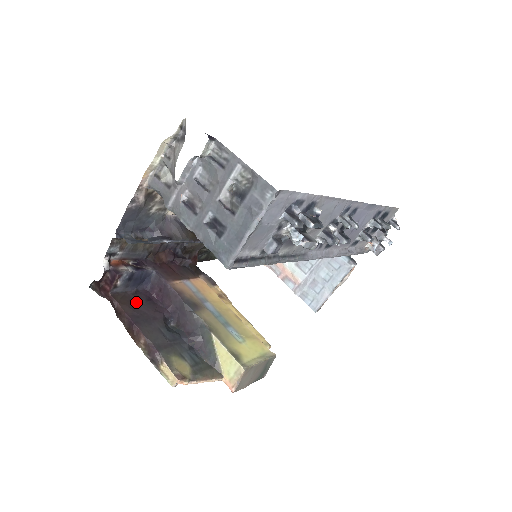
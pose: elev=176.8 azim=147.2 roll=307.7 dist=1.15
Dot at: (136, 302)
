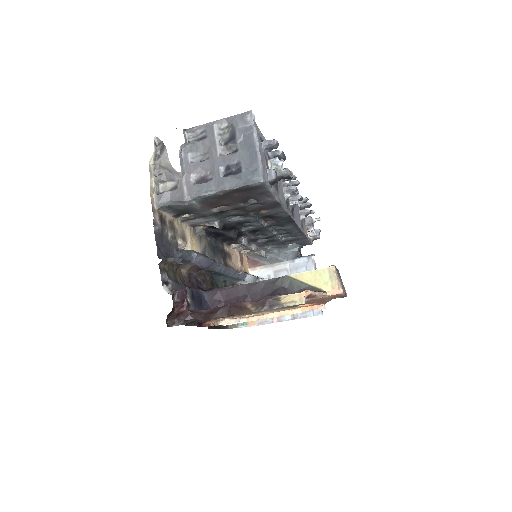
Dot at: occluded
